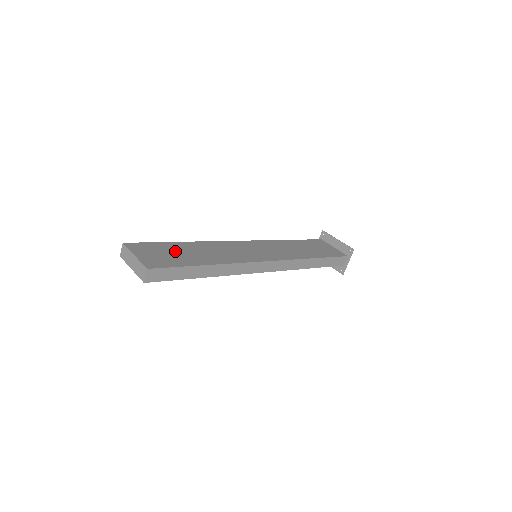
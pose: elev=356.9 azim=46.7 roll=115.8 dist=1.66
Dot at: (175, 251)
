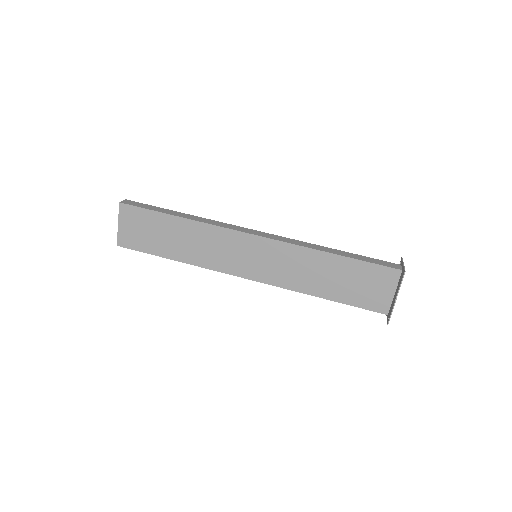
Dot at: (157, 230)
